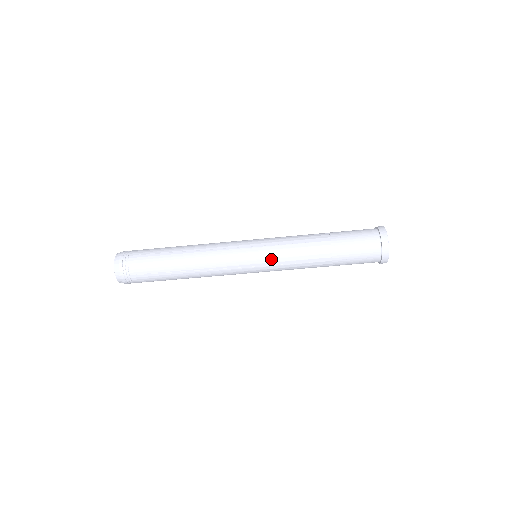
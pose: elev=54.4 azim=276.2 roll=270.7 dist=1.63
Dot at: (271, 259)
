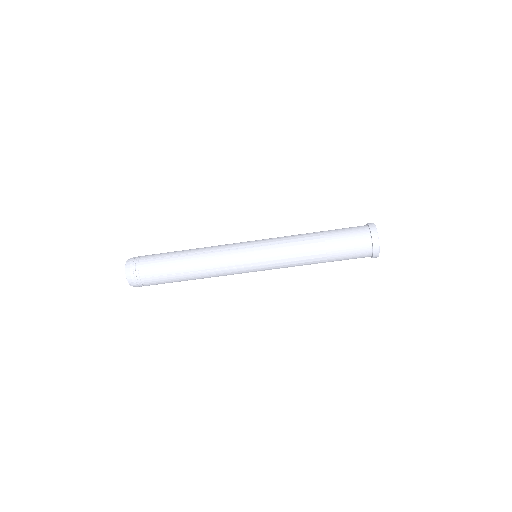
Dot at: (269, 257)
